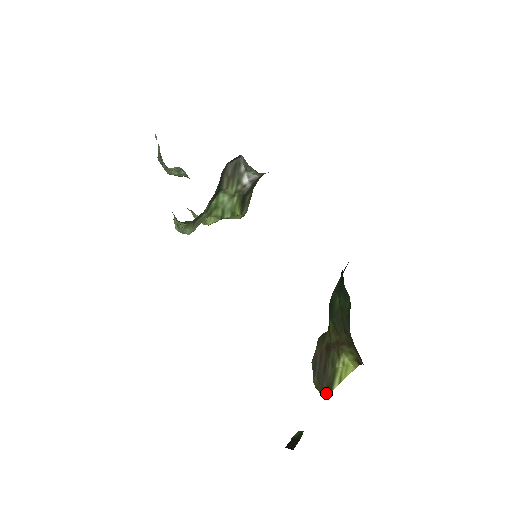
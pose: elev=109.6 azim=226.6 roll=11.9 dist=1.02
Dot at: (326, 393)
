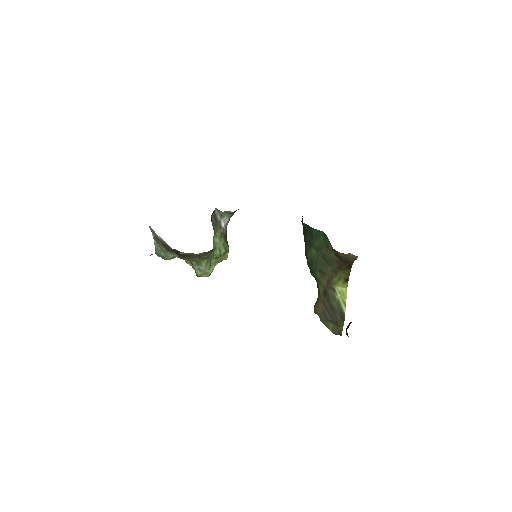
Dot at: (343, 321)
